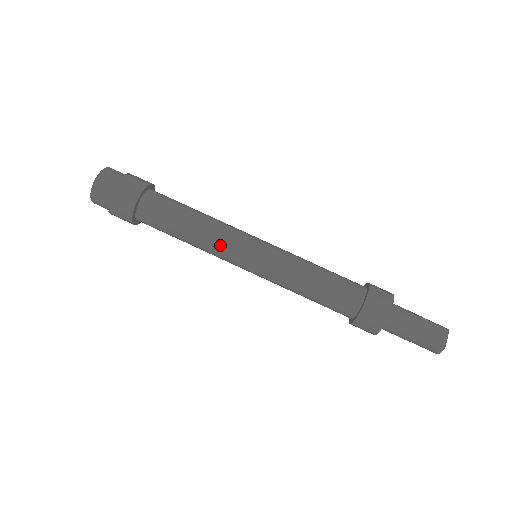
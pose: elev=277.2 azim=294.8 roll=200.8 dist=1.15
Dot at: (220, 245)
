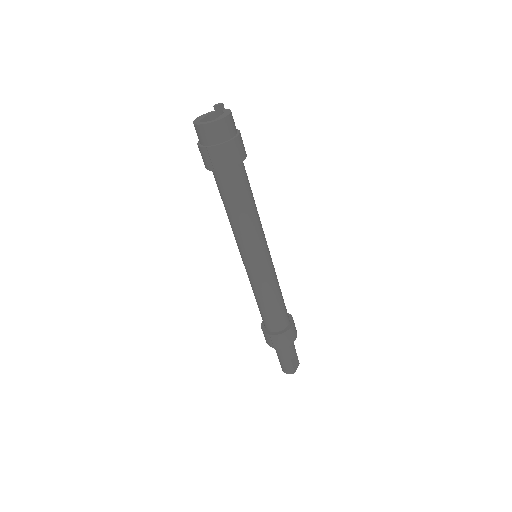
Dot at: (253, 238)
